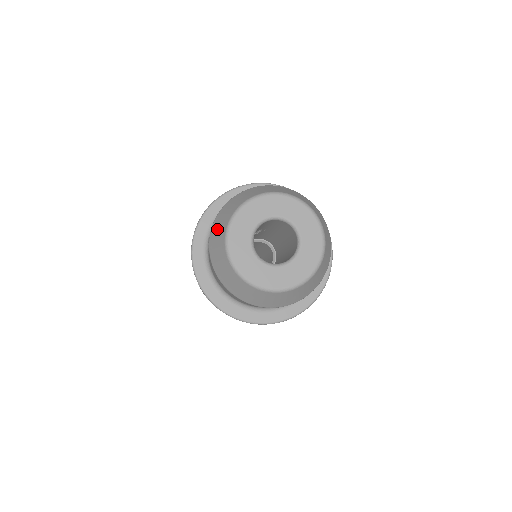
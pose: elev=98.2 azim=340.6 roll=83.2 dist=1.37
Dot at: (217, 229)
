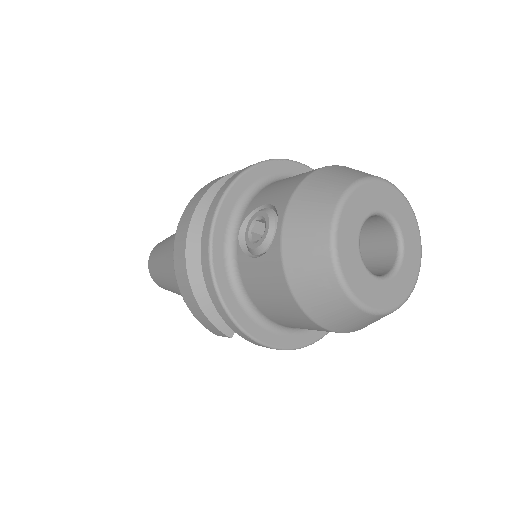
Dot at: (302, 233)
